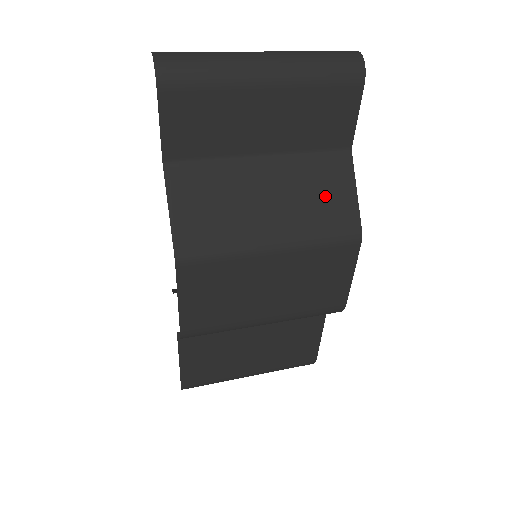
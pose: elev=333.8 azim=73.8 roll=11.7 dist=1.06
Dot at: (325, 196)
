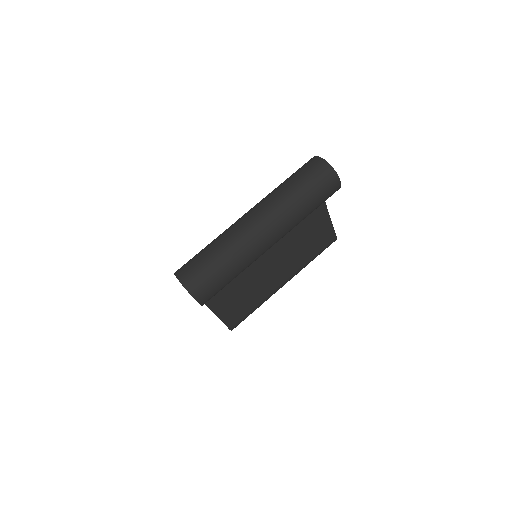
Dot at: (311, 238)
